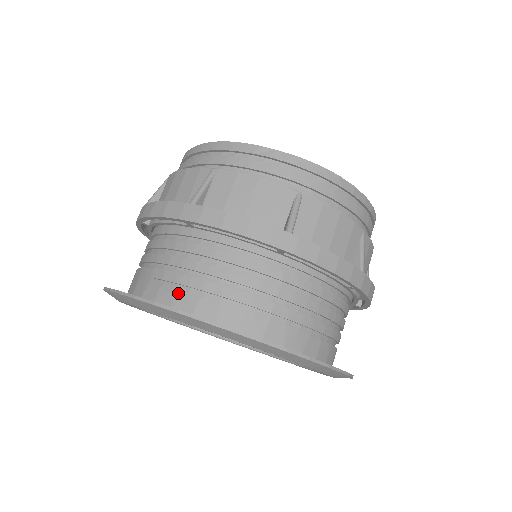
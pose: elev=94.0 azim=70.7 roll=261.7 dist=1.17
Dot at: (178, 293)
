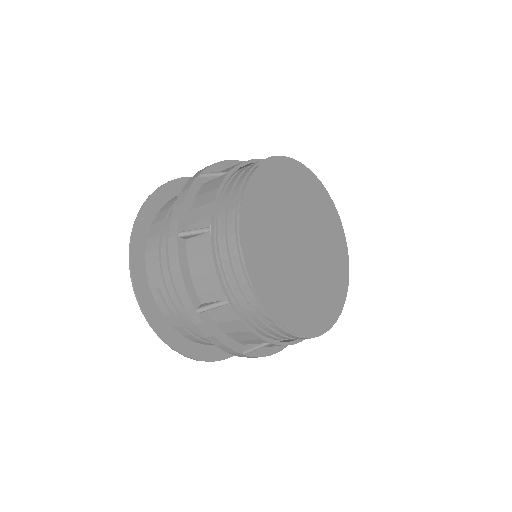
Dot at: (170, 315)
